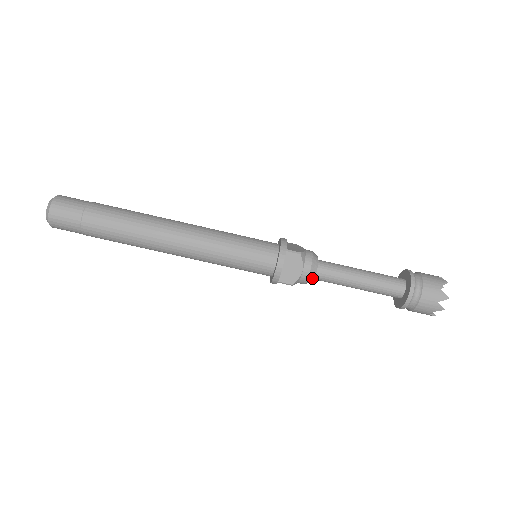
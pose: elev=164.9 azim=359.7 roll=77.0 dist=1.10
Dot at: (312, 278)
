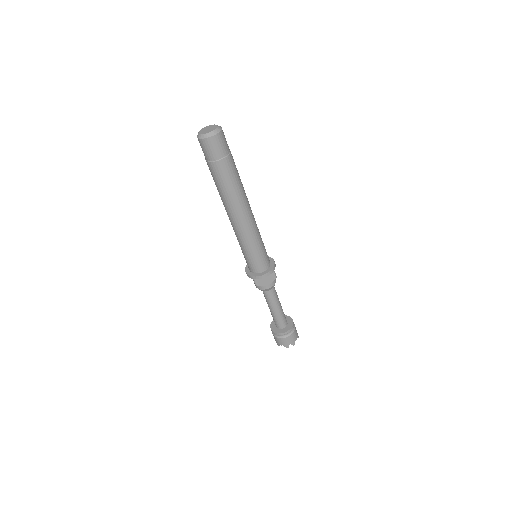
Dot at: (265, 290)
